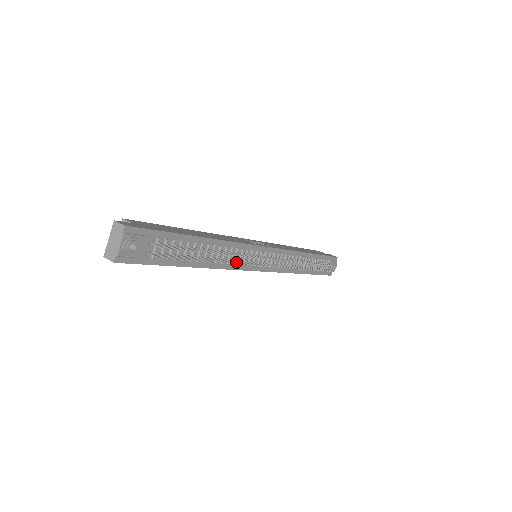
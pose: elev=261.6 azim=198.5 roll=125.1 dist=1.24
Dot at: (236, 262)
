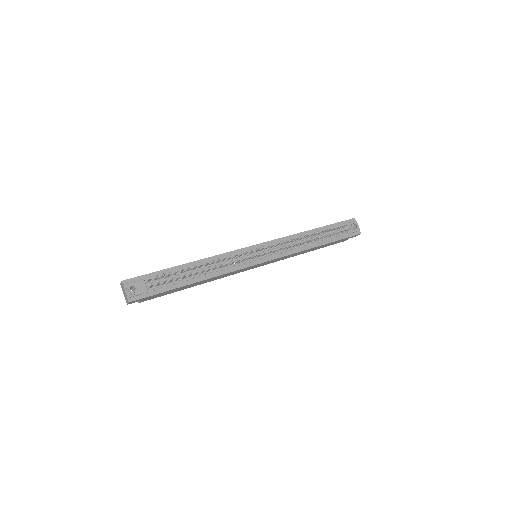
Dot at: (225, 265)
